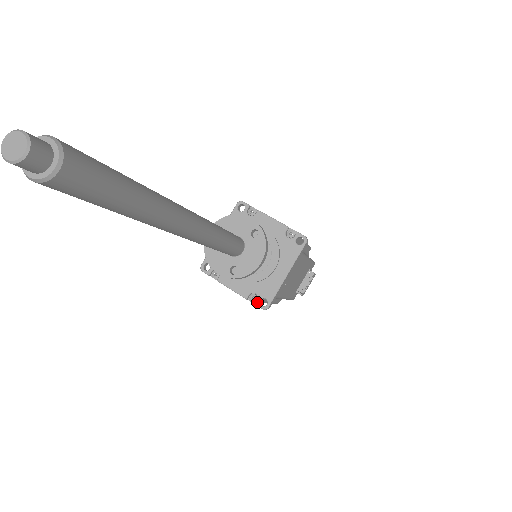
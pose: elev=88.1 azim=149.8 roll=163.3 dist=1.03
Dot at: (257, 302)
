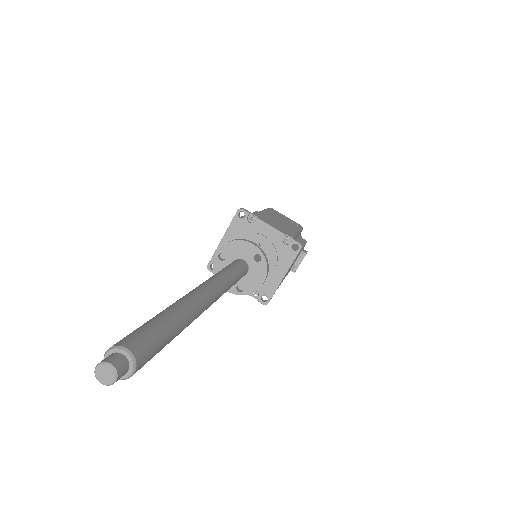
Dot at: (258, 298)
